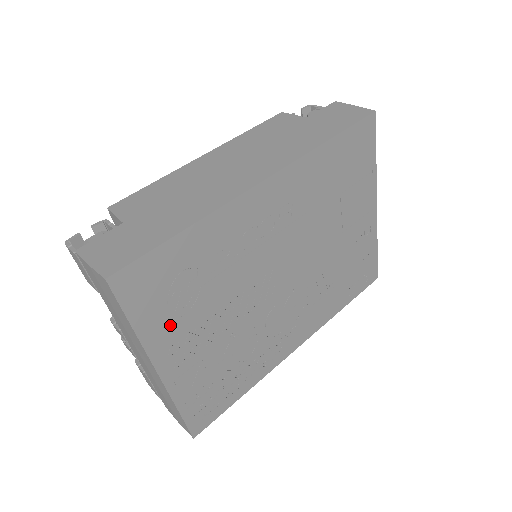
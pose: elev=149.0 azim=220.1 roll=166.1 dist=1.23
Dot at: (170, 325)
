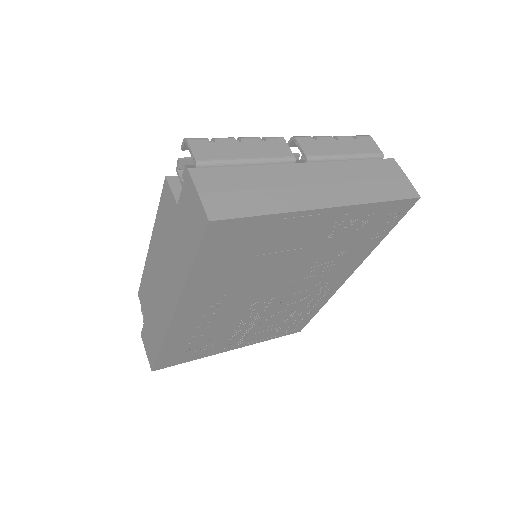
Dot at: (211, 348)
